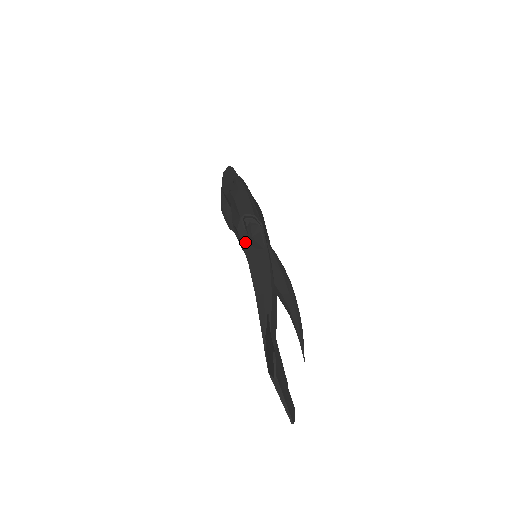
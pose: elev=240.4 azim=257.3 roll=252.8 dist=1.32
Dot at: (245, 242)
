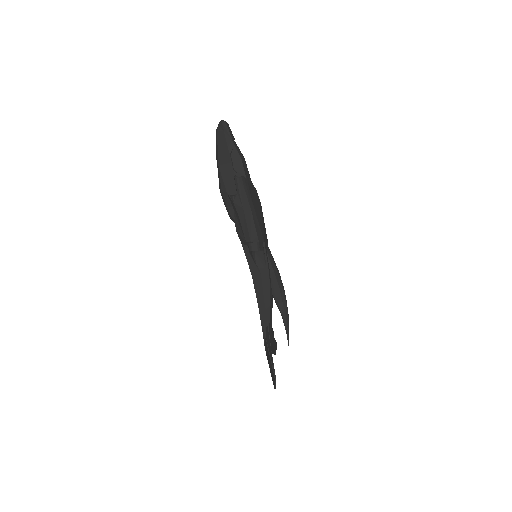
Dot at: (249, 258)
